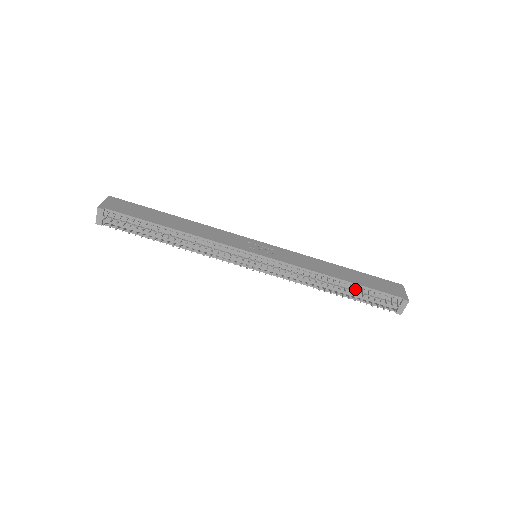
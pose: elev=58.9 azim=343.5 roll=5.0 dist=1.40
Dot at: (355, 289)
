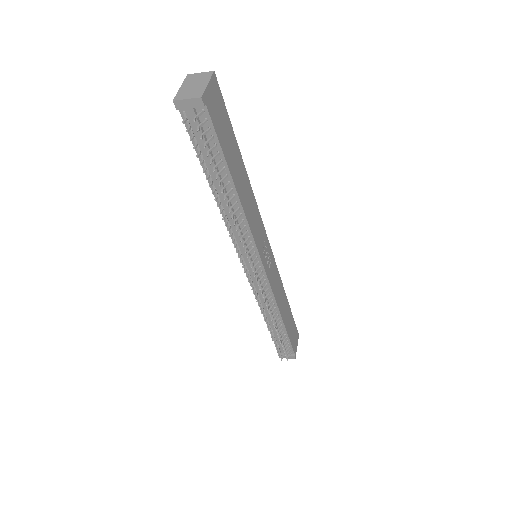
Dot at: (281, 331)
